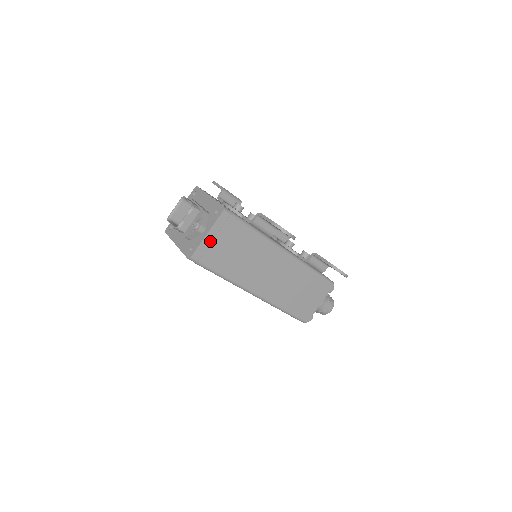
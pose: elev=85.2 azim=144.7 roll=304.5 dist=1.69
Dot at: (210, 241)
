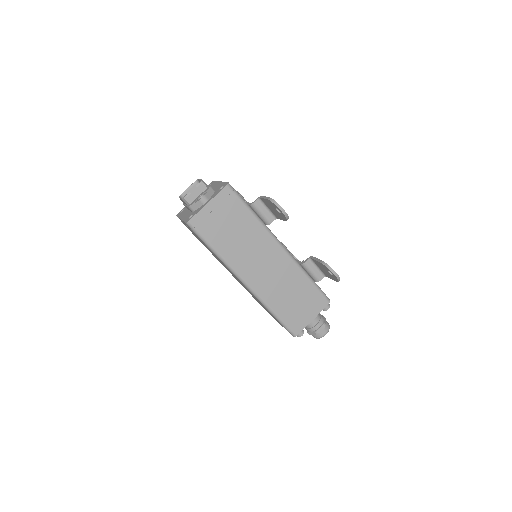
Dot at: (210, 211)
